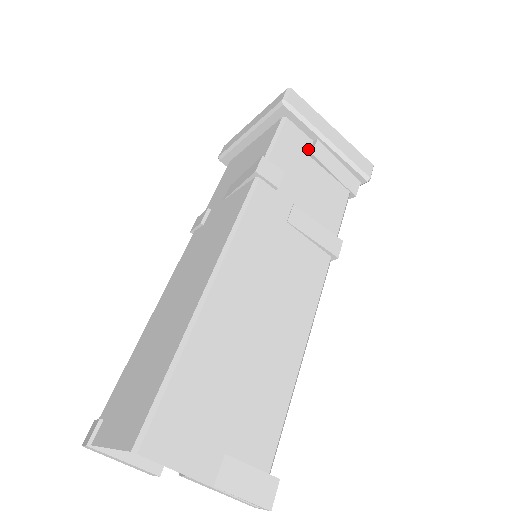
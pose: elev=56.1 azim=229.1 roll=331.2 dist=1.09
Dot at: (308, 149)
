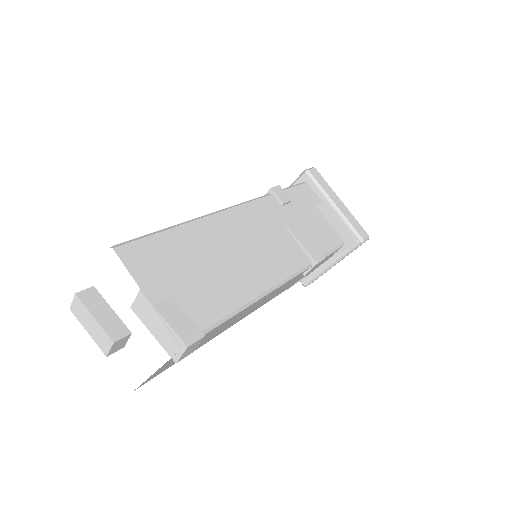
Dot at: (317, 204)
